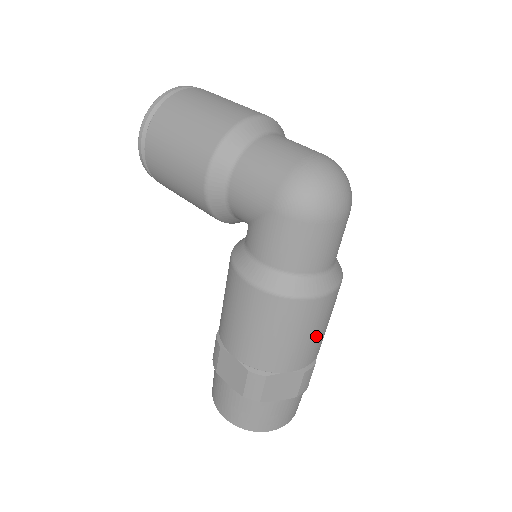
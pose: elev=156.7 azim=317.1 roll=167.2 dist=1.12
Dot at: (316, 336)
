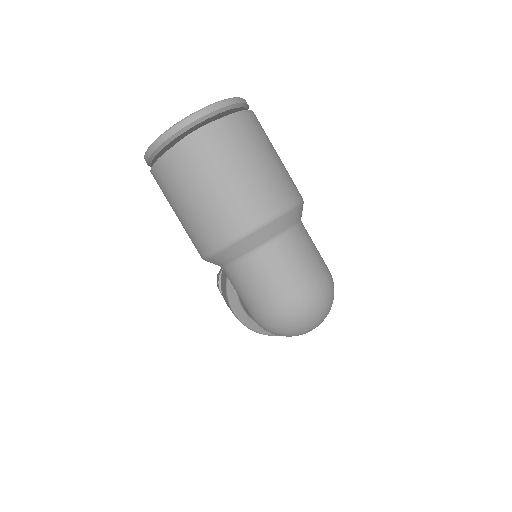
Dot at: occluded
